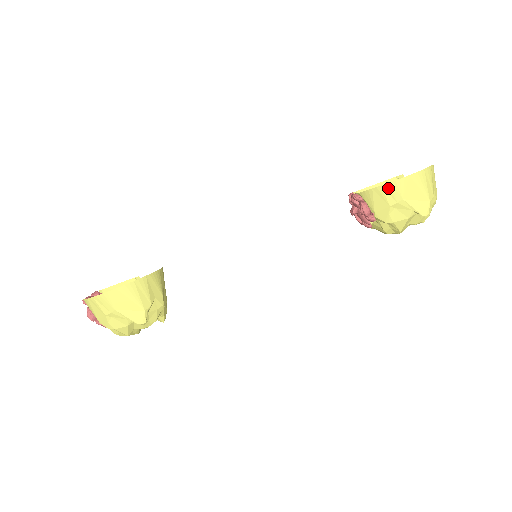
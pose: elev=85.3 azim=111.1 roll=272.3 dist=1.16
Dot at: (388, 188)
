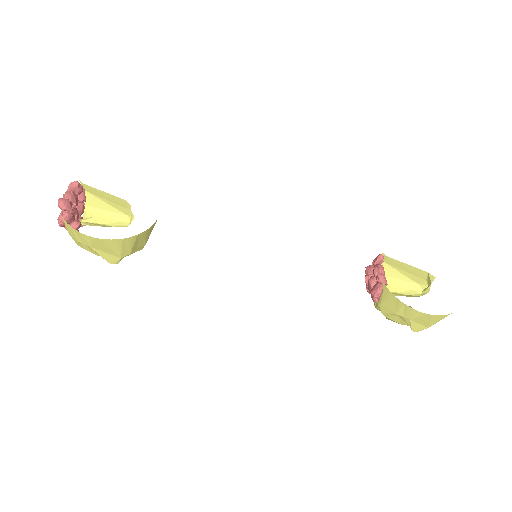
Dot at: (408, 309)
